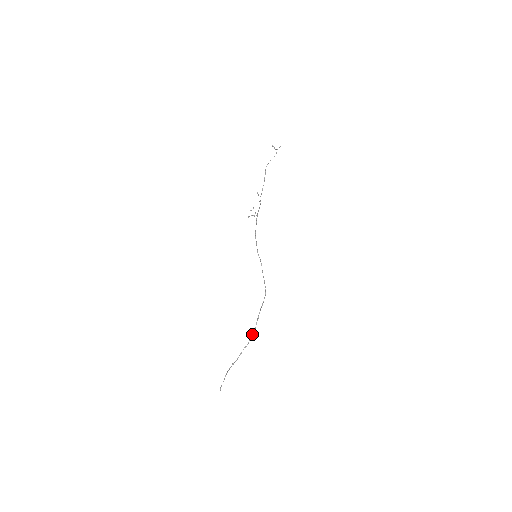
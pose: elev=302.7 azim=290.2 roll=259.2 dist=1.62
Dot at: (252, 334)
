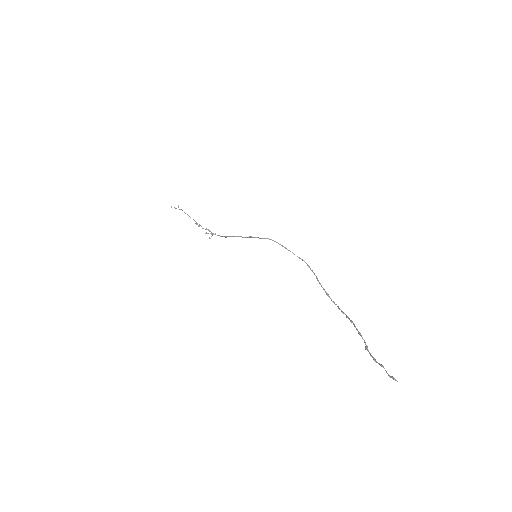
Dot at: (343, 313)
